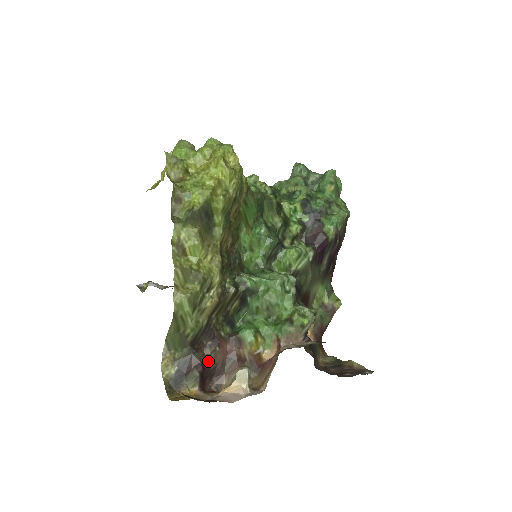
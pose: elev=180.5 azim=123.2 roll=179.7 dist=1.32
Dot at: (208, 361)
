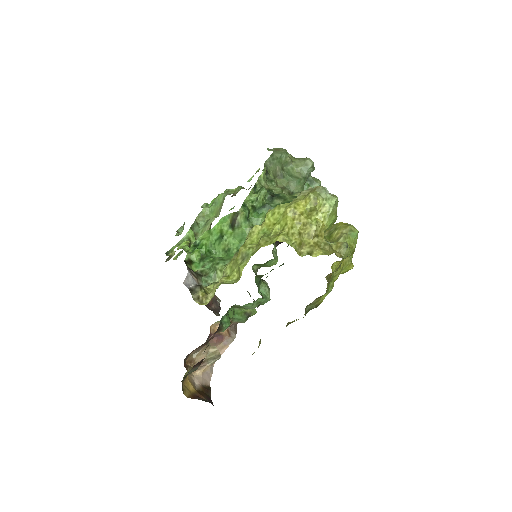
Dot at: occluded
